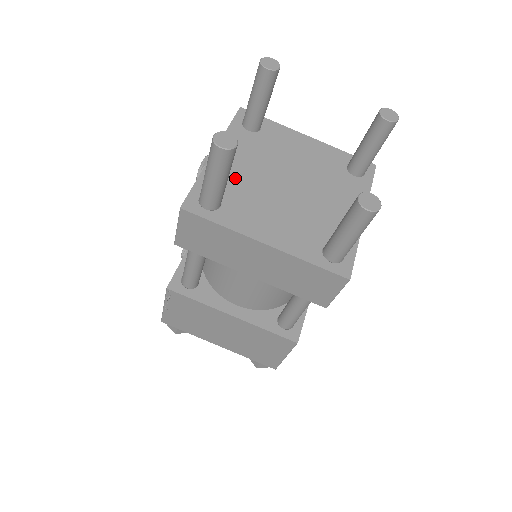
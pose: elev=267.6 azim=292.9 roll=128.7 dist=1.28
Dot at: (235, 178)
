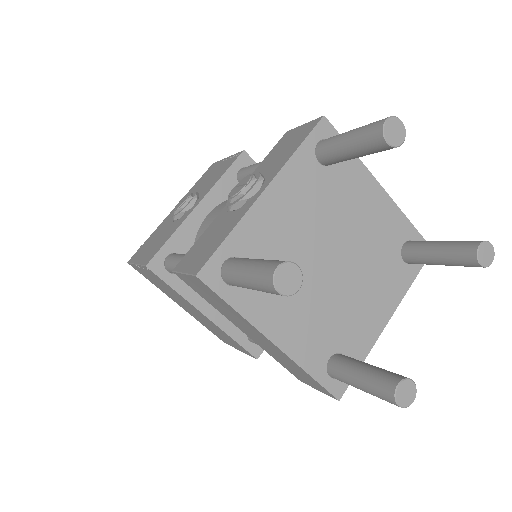
Dot at: (275, 240)
